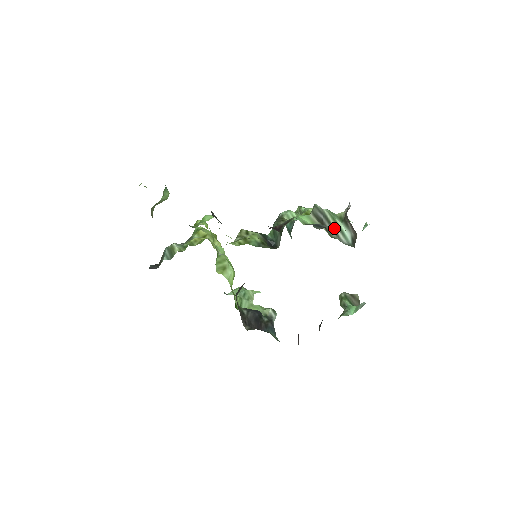
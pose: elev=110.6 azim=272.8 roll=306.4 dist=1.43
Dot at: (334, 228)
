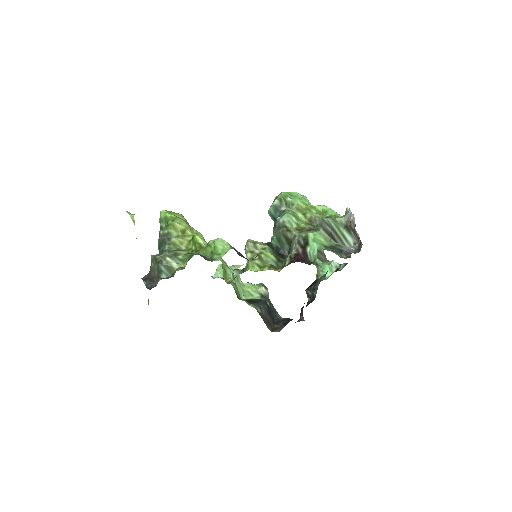
Dot at: (340, 238)
